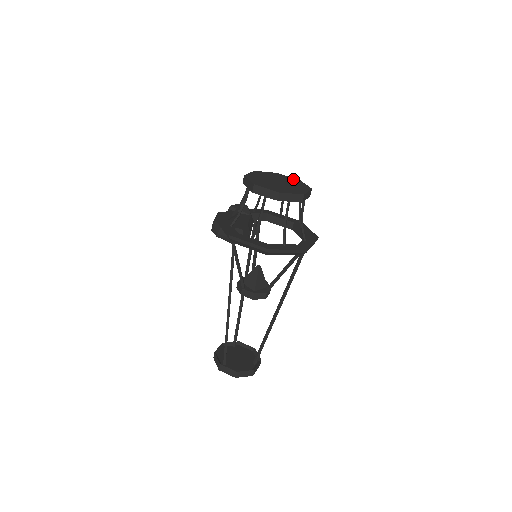
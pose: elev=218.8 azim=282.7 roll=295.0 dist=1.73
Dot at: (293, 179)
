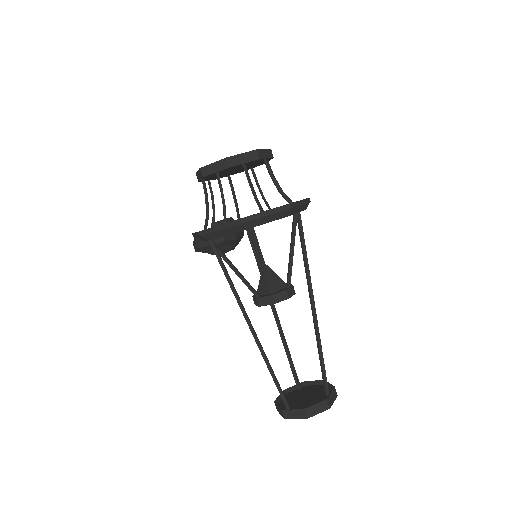
Dot at: occluded
